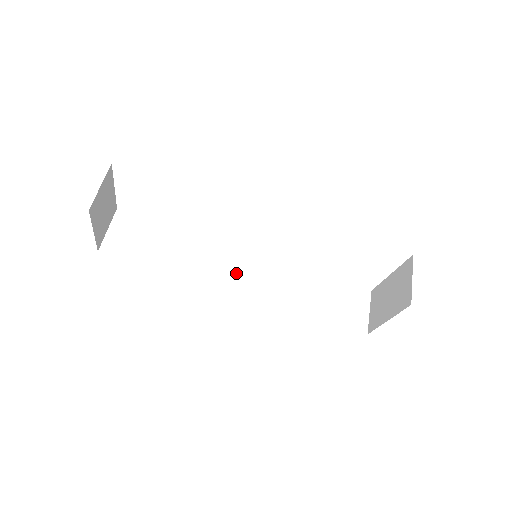
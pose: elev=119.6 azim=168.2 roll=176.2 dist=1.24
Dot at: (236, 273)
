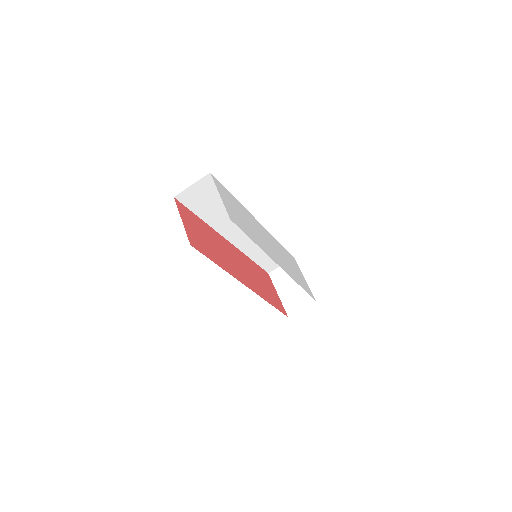
Dot at: (241, 232)
